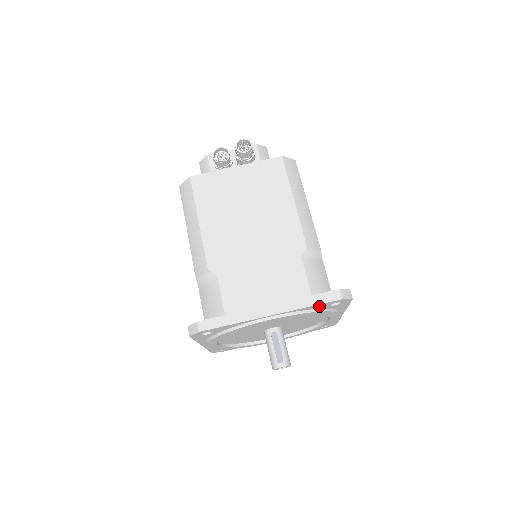
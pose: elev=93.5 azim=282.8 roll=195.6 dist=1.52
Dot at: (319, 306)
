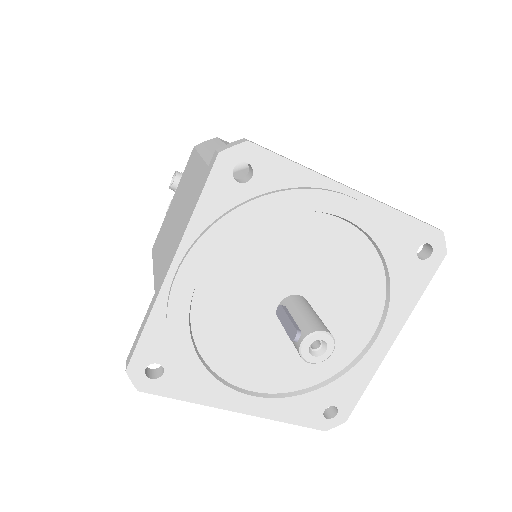
Dot at: (219, 198)
